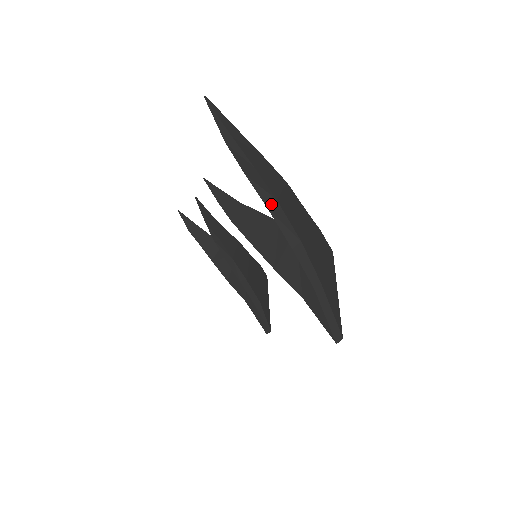
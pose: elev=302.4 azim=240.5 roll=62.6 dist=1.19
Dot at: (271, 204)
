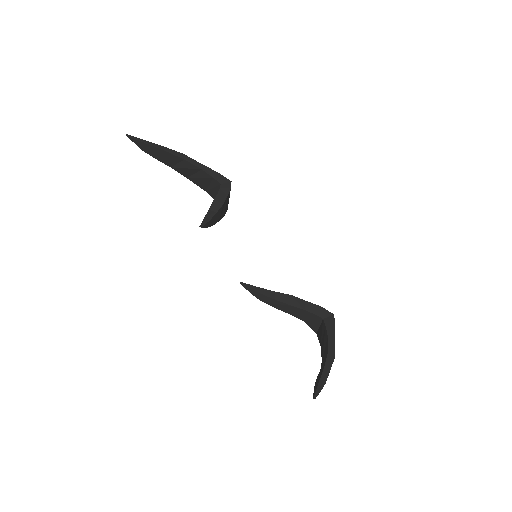
Dot at: occluded
